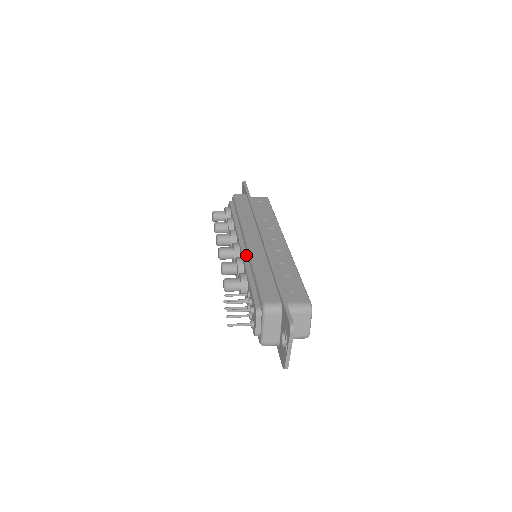
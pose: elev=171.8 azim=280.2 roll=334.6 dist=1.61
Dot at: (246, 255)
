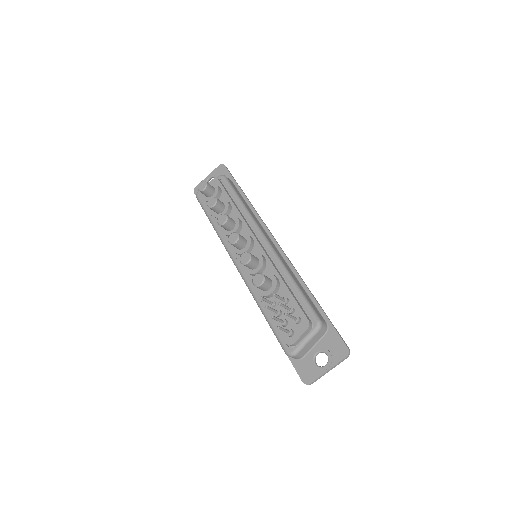
Dot at: (269, 256)
